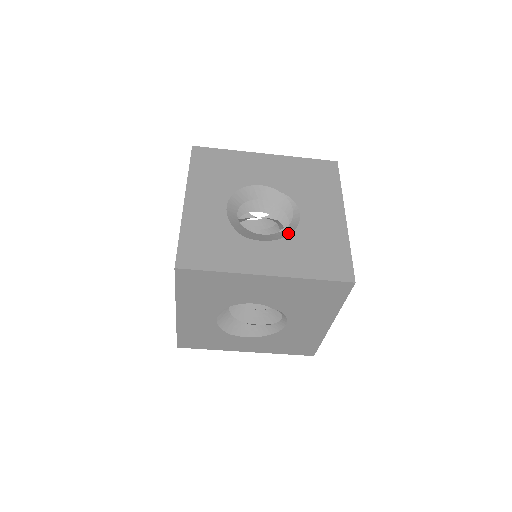
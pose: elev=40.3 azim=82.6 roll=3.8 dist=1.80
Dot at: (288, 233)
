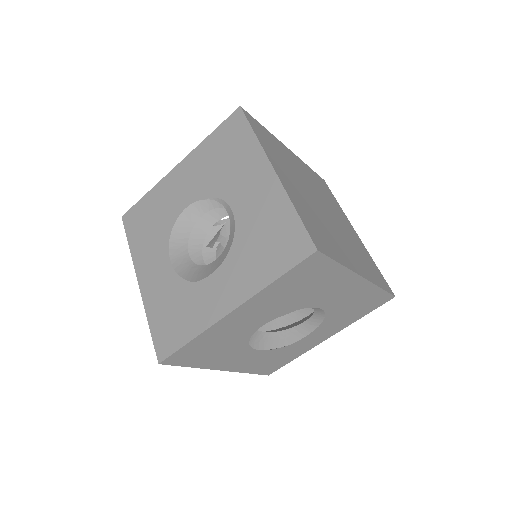
Dot at: (230, 243)
